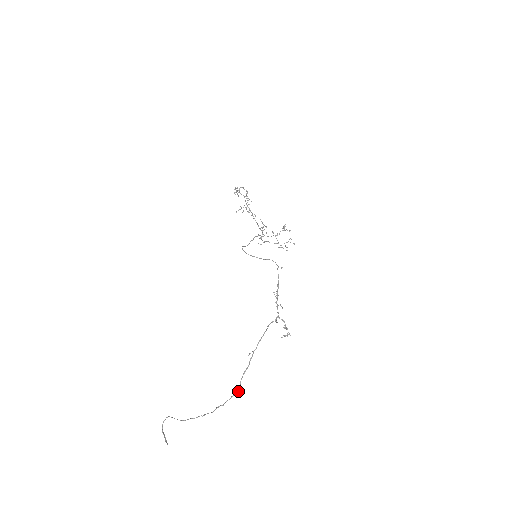
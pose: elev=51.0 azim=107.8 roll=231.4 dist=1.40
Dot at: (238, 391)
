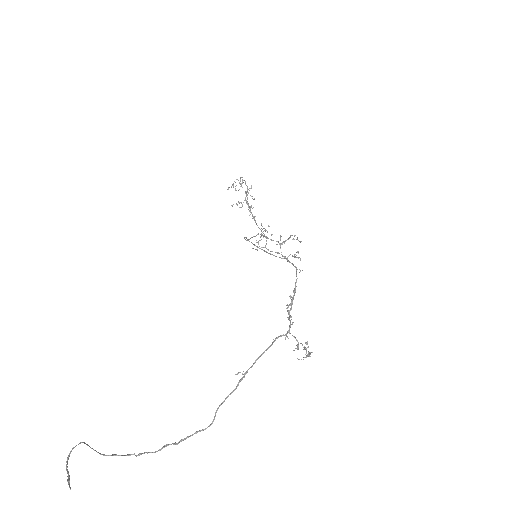
Dot at: (209, 425)
